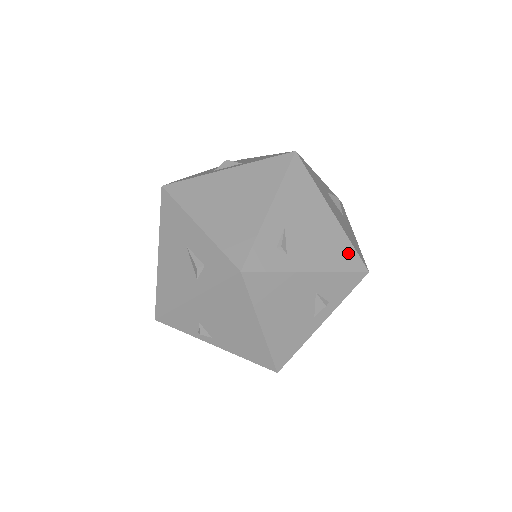
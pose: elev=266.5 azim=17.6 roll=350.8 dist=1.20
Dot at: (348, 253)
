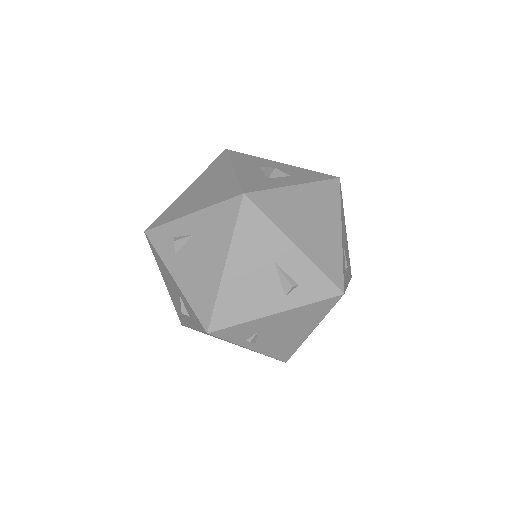
Dot at: (349, 264)
